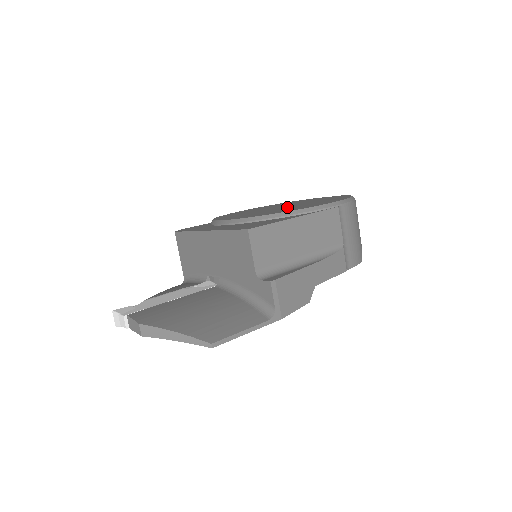
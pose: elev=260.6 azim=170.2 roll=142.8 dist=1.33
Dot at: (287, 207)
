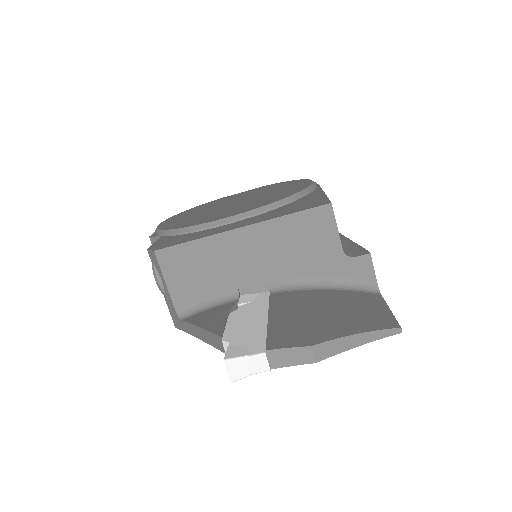
Dot at: (254, 198)
